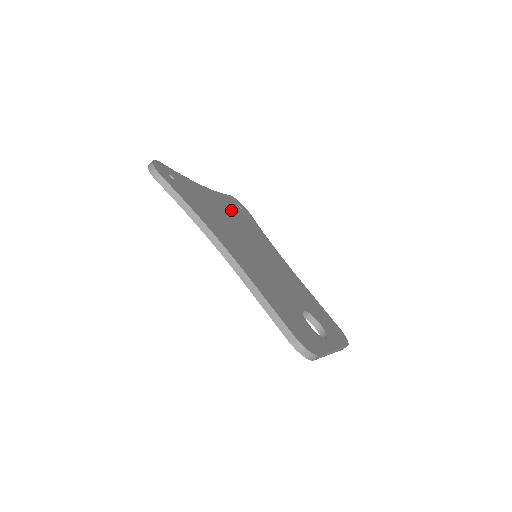
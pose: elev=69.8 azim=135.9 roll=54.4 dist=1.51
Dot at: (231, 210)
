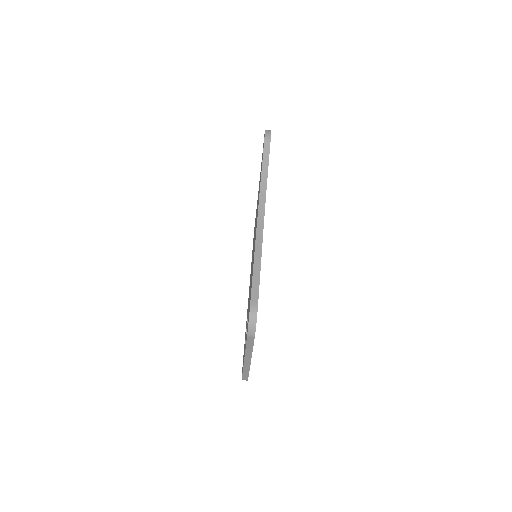
Dot at: occluded
